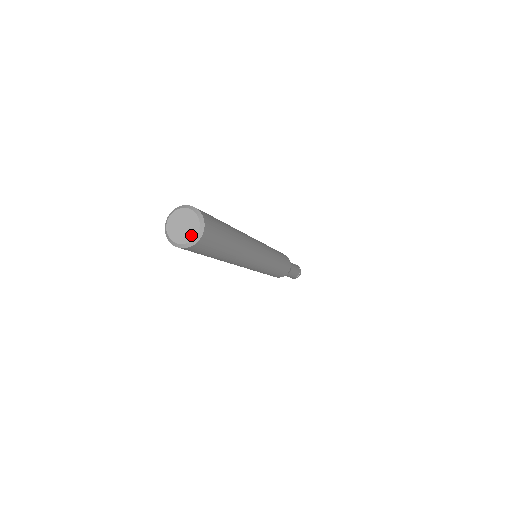
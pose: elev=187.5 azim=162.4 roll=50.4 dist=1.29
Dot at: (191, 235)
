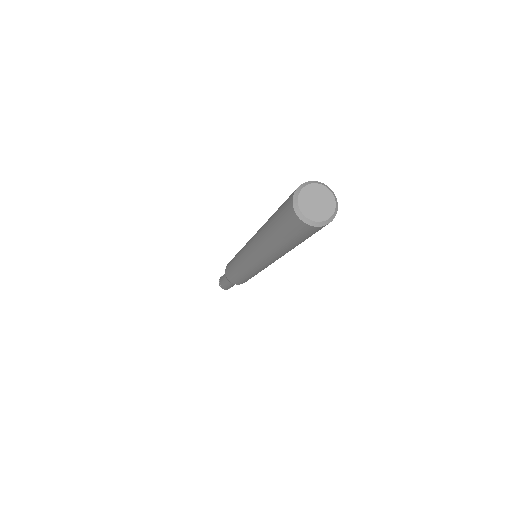
Dot at: (327, 213)
